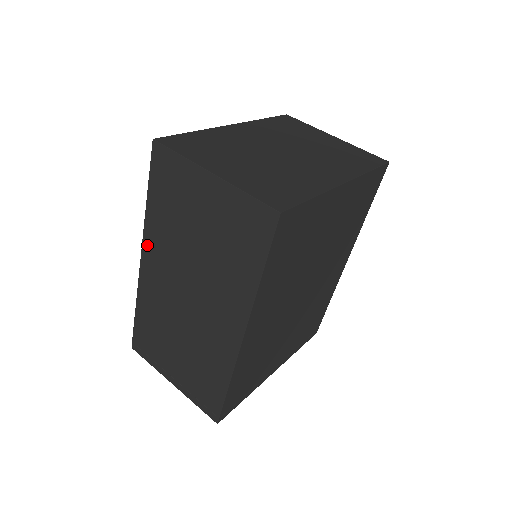
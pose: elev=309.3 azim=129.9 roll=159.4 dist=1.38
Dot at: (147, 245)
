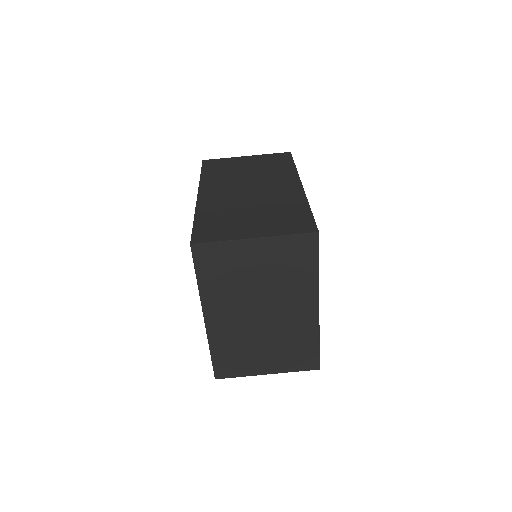
Dot at: occluded
